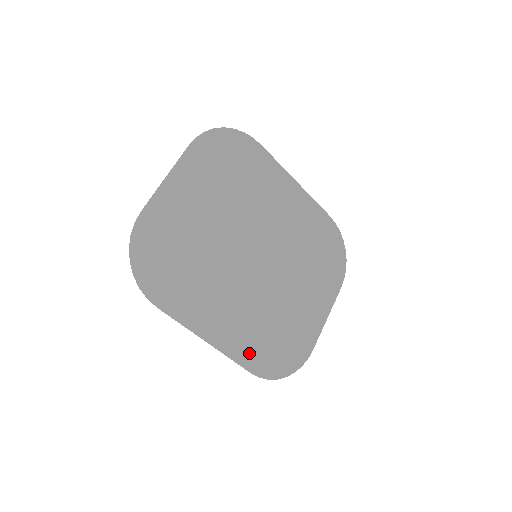
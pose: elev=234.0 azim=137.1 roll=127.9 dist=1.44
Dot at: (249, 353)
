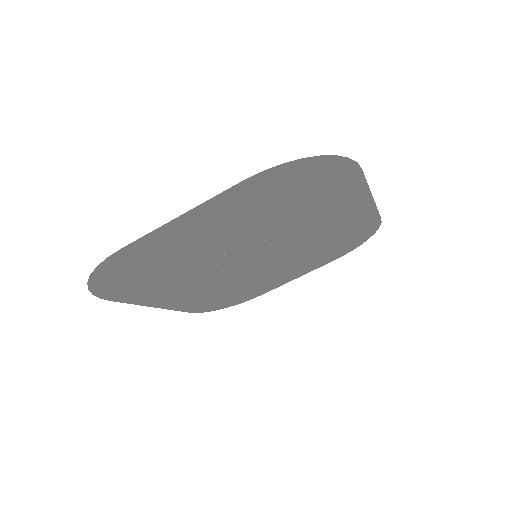
Dot at: (196, 305)
